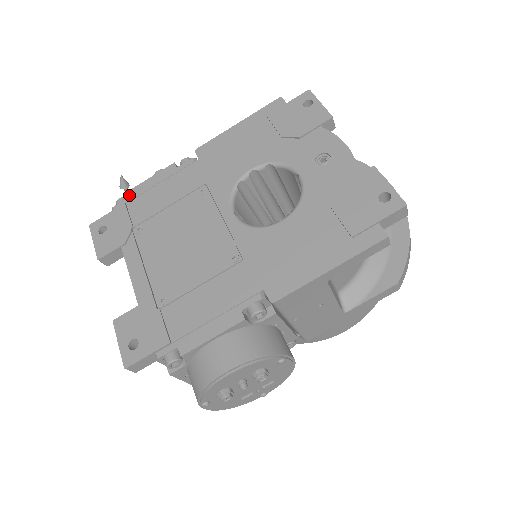
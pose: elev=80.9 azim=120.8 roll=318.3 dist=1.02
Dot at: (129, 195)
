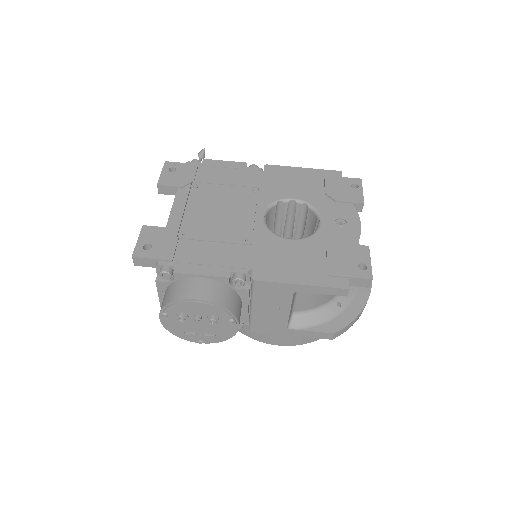
Dot at: (204, 161)
